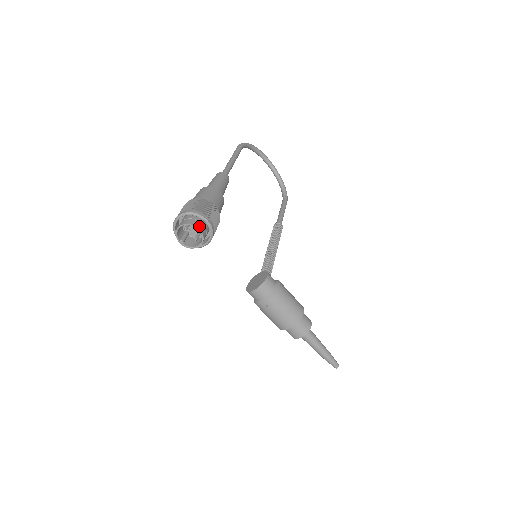
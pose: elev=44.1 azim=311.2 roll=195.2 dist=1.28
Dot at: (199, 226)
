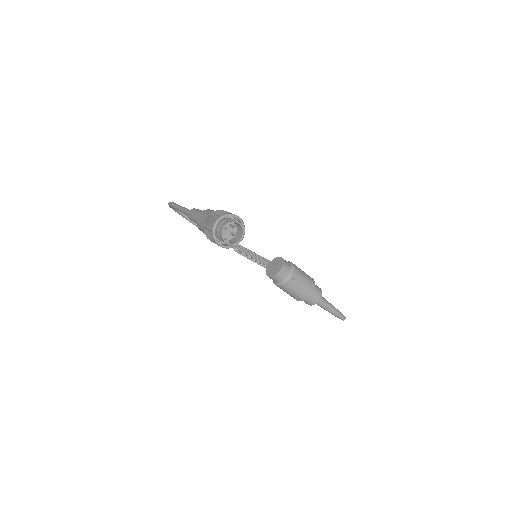
Dot at: (237, 222)
